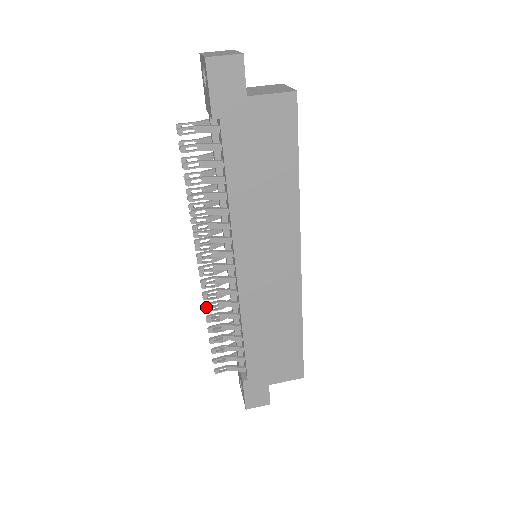
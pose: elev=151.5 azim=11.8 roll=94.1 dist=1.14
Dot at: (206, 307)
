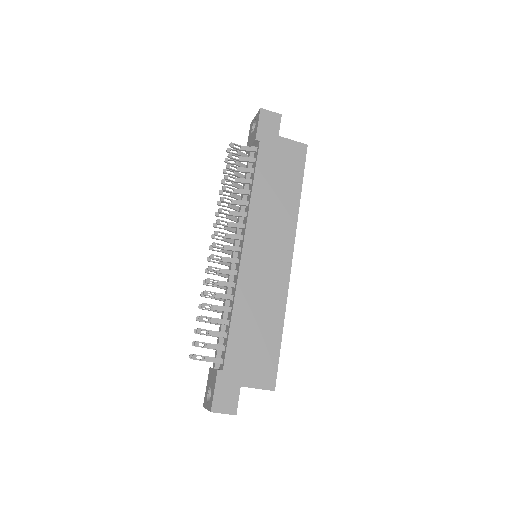
Dot at: (207, 280)
